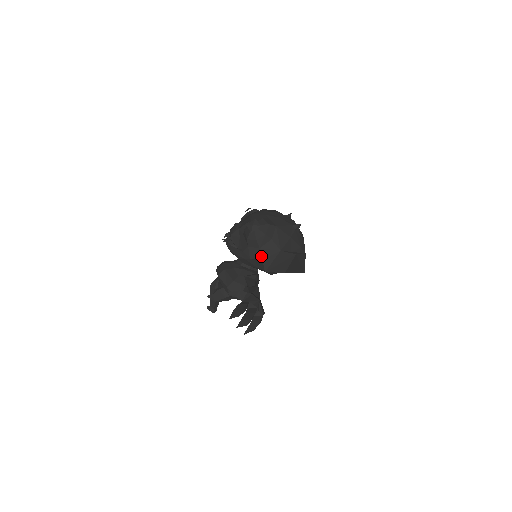
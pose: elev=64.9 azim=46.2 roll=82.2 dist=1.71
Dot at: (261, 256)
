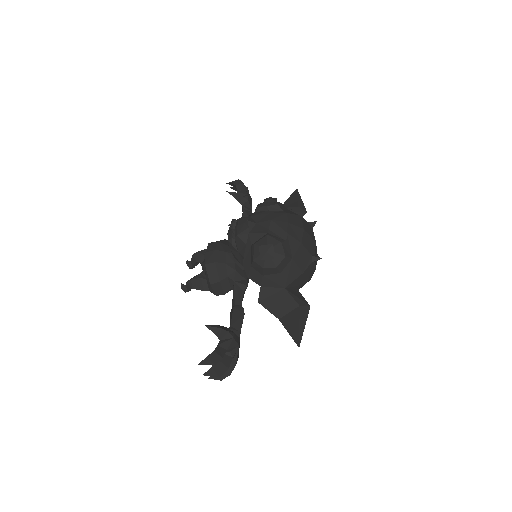
Dot at: (261, 283)
